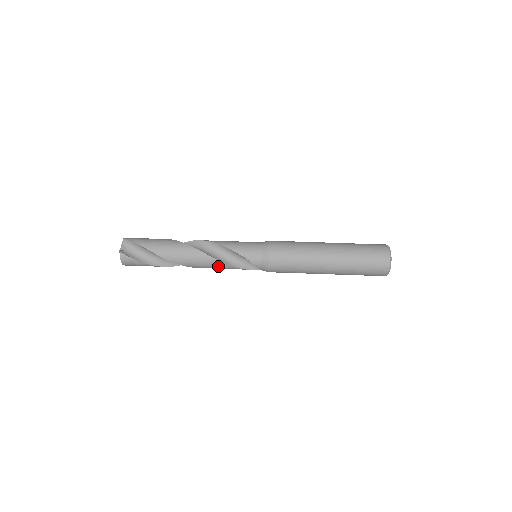
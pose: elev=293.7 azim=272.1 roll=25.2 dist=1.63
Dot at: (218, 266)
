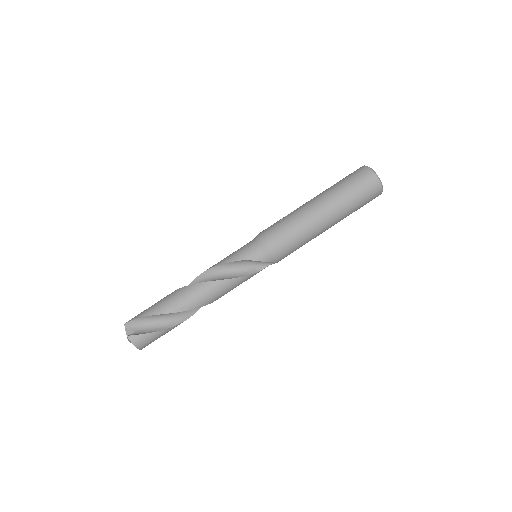
Dot at: (227, 286)
